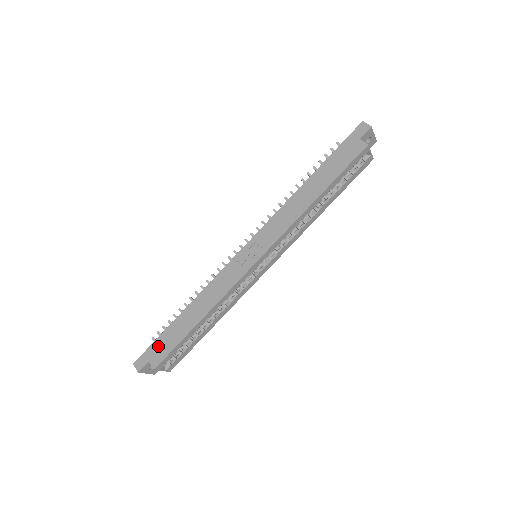
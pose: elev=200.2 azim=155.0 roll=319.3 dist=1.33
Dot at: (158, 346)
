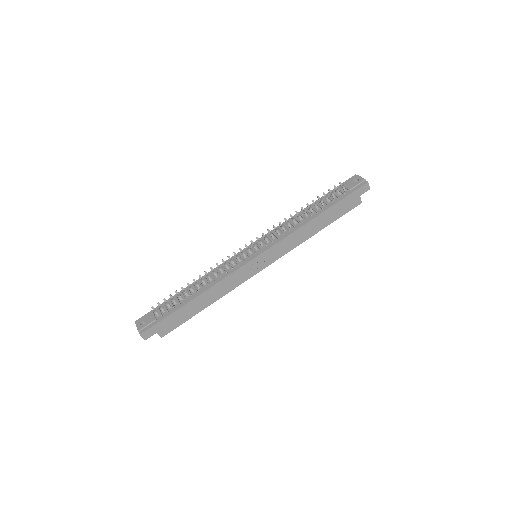
Dot at: (167, 323)
